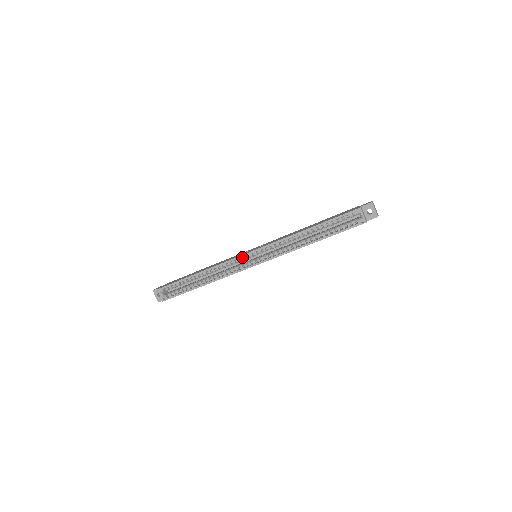
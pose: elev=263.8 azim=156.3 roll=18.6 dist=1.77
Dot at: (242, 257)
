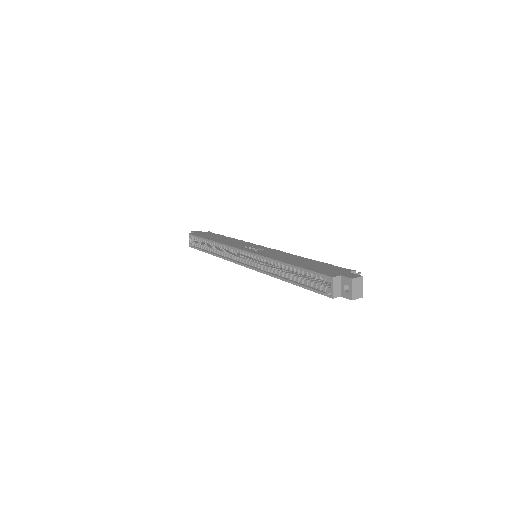
Dot at: (239, 250)
